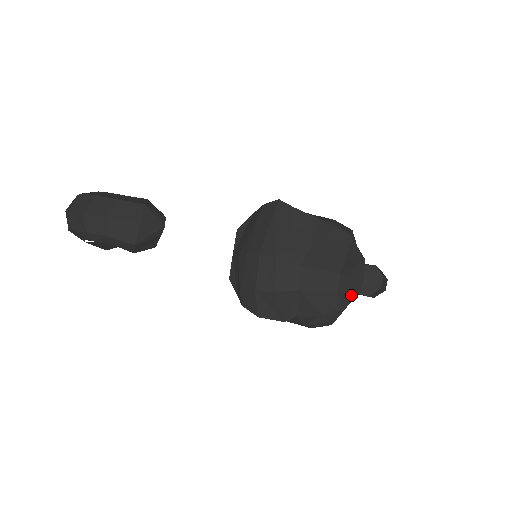
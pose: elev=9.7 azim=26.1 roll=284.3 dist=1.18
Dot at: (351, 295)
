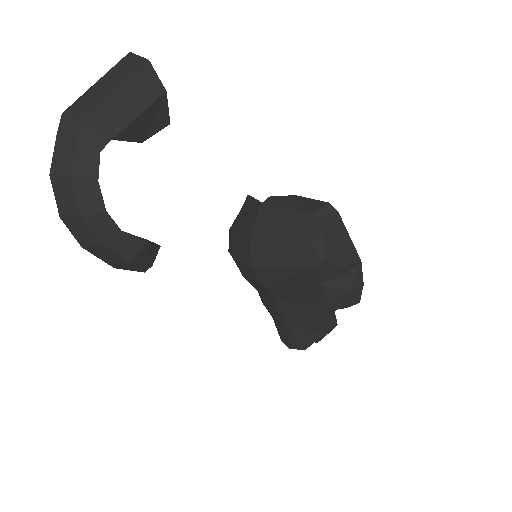
Dot at: (280, 334)
